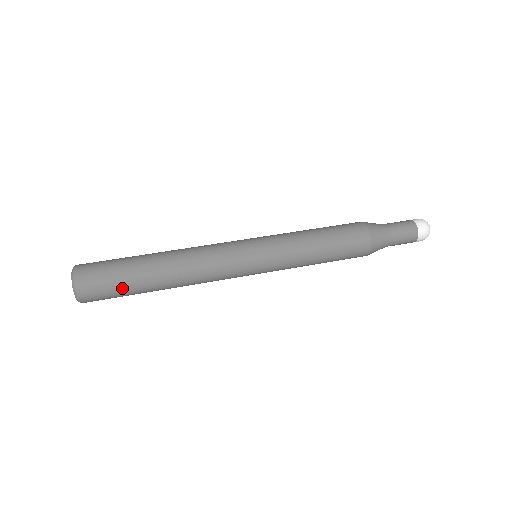
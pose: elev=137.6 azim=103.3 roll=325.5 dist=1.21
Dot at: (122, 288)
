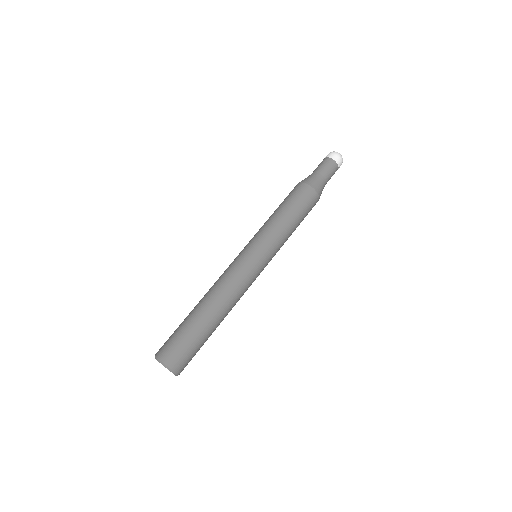
Dot at: occluded
